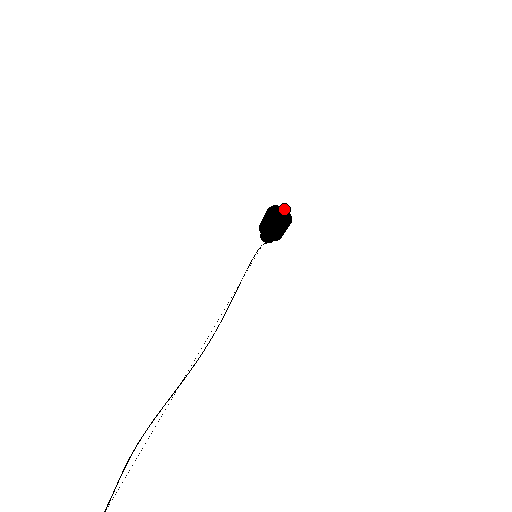
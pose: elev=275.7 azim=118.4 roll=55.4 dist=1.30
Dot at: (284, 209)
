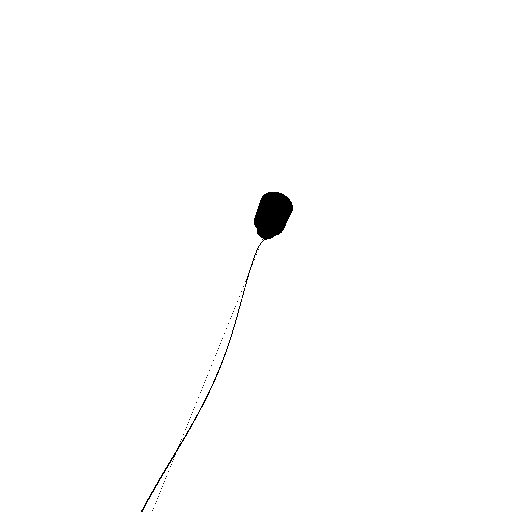
Dot at: (277, 193)
